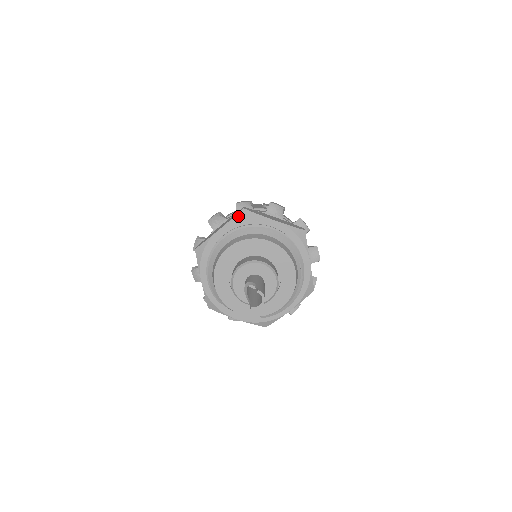
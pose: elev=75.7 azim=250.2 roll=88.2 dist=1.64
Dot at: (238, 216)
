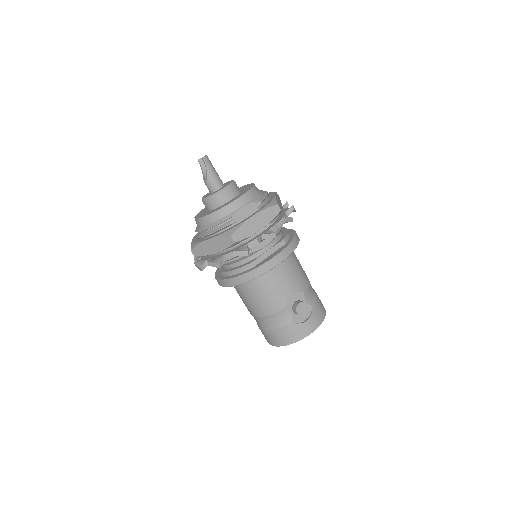
Dot at: occluded
